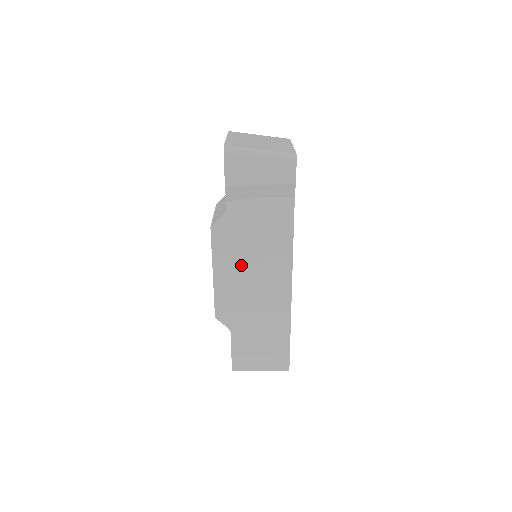
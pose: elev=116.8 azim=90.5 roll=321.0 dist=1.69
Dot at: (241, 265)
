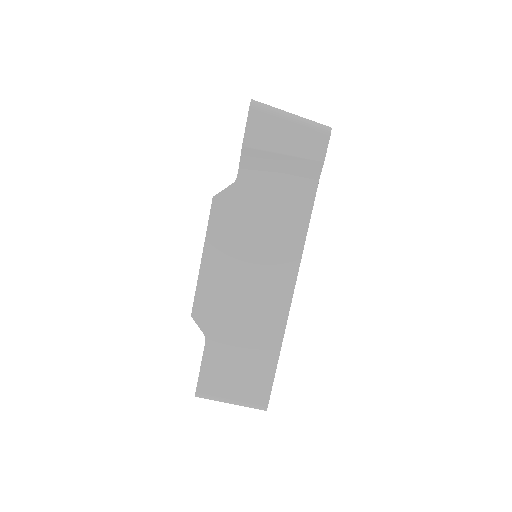
Dot at: (238, 253)
